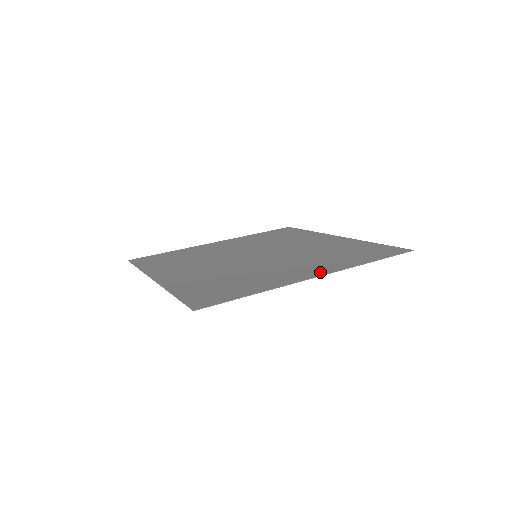
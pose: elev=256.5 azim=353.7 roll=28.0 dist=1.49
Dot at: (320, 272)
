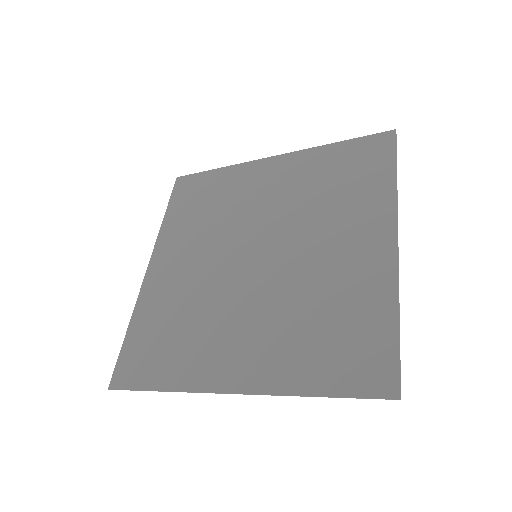
Dot at: (243, 383)
